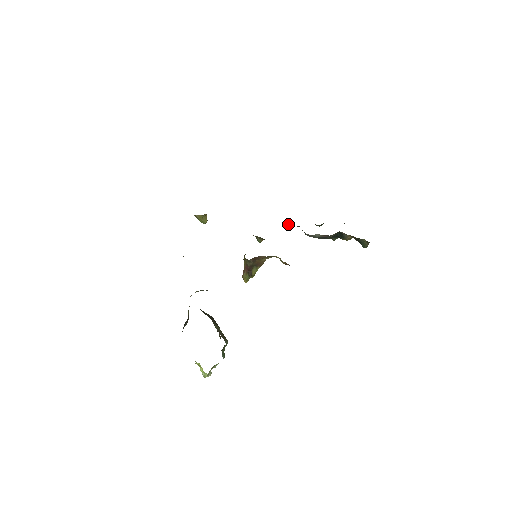
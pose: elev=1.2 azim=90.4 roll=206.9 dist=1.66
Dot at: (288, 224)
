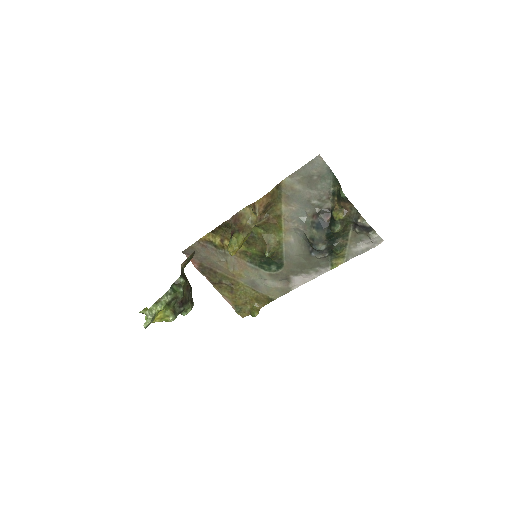
Dot at: (304, 254)
